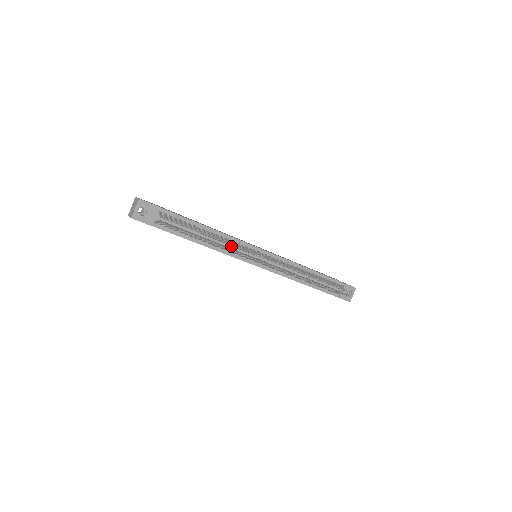
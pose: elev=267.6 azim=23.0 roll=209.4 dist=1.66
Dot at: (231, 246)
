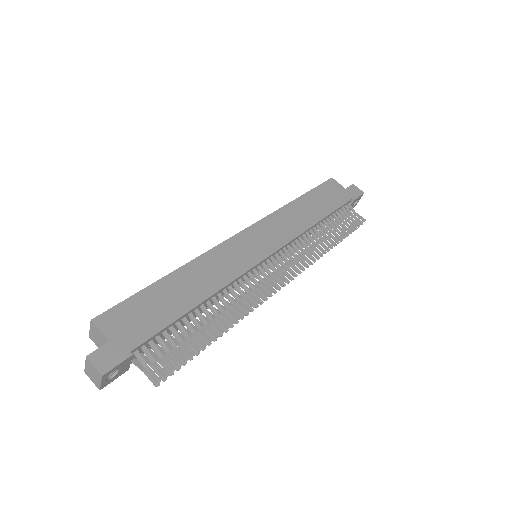
Dot at: occluded
